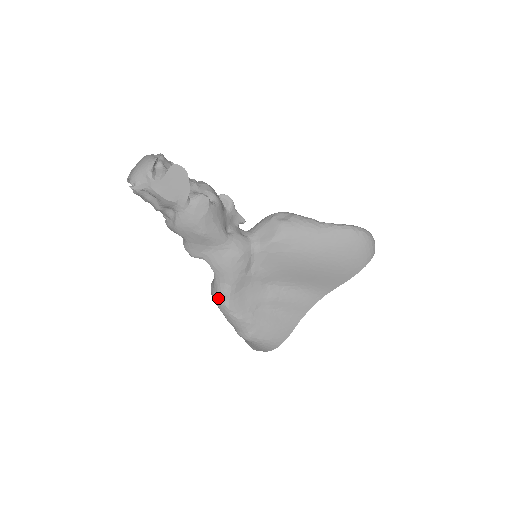
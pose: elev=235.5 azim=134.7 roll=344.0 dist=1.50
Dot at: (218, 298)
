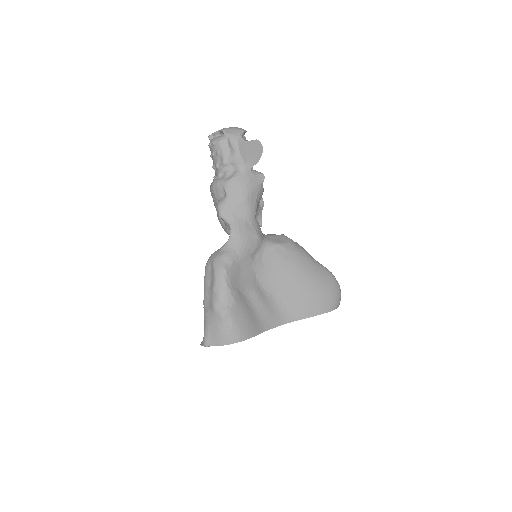
Dot at: (221, 260)
